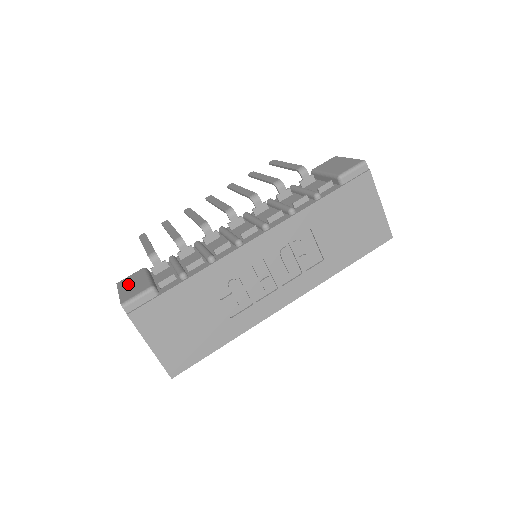
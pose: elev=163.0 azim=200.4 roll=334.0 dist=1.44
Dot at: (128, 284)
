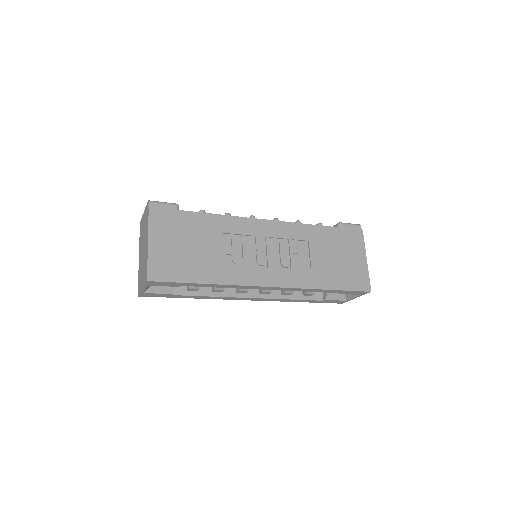
Dot at: occluded
